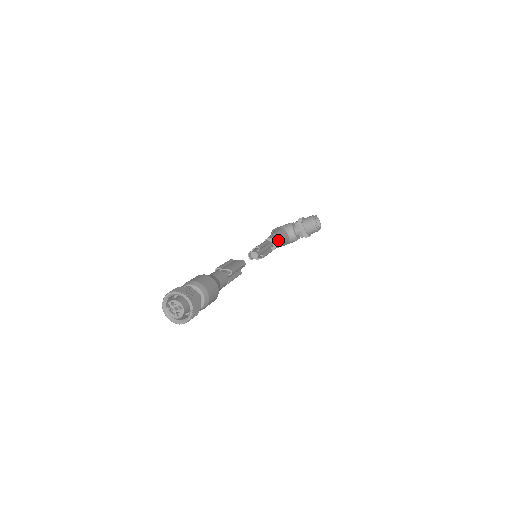
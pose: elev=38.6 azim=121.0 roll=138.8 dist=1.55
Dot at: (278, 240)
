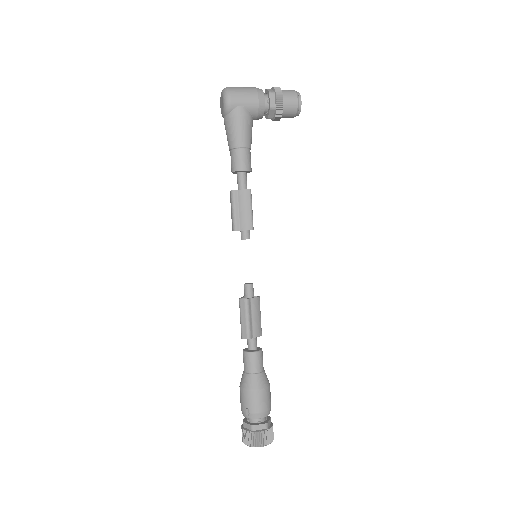
Dot at: (250, 159)
